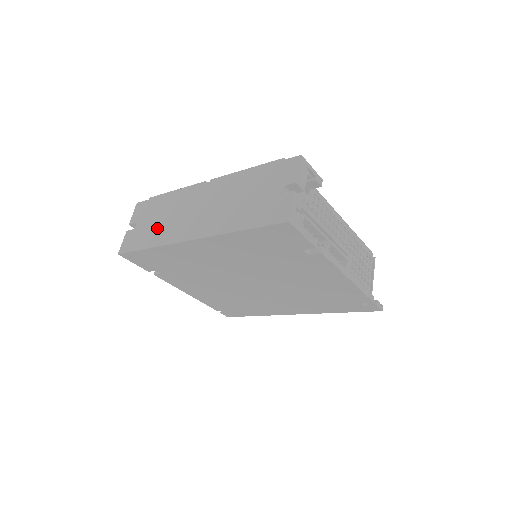
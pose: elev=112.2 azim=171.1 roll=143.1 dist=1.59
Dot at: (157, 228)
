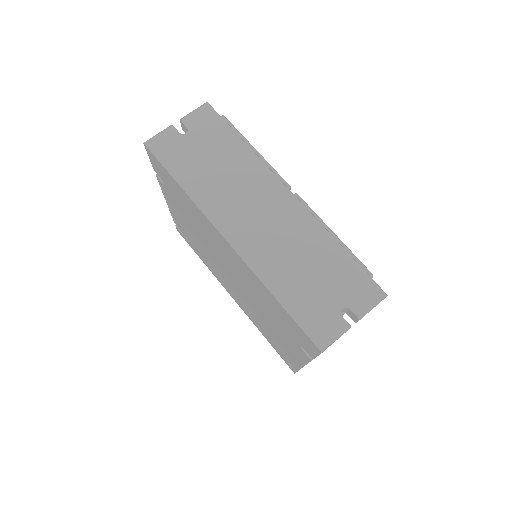
Dot at: (206, 173)
